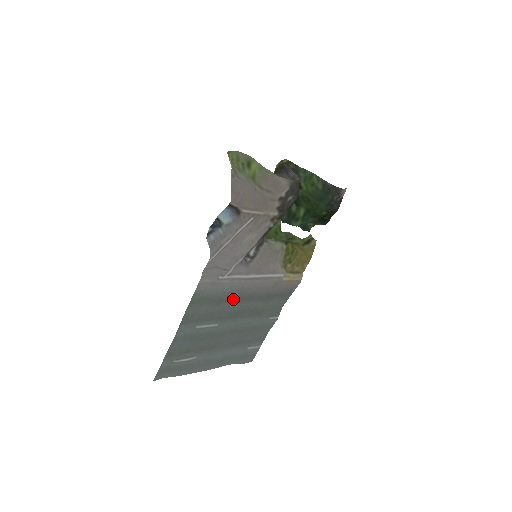
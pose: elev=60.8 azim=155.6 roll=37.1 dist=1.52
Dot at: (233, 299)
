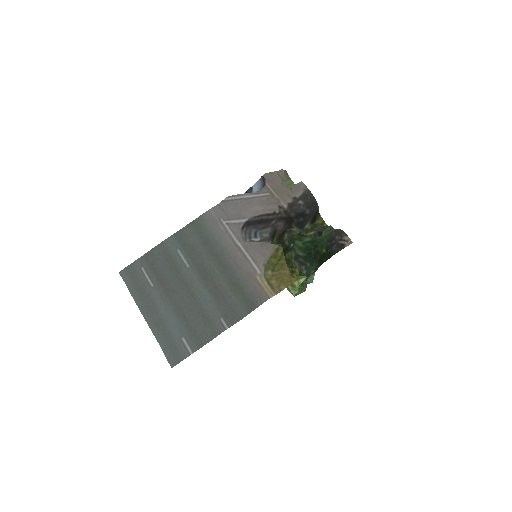
Dot at: (214, 252)
